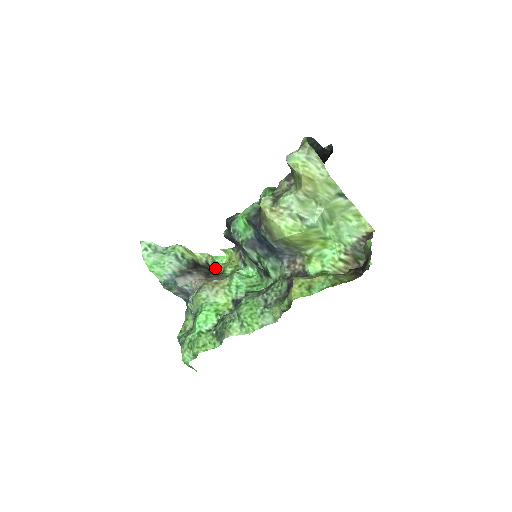
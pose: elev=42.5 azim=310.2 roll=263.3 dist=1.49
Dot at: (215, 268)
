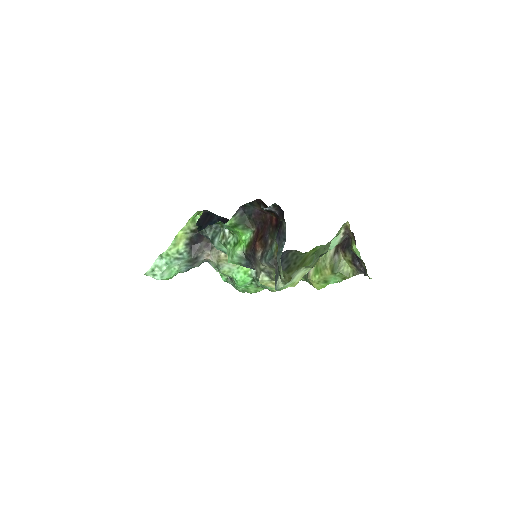
Dot at: occluded
